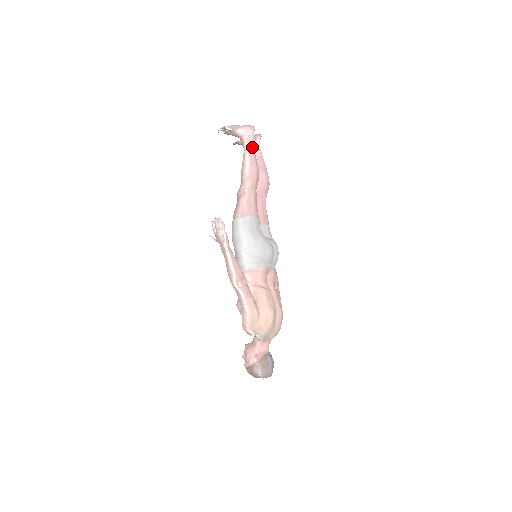
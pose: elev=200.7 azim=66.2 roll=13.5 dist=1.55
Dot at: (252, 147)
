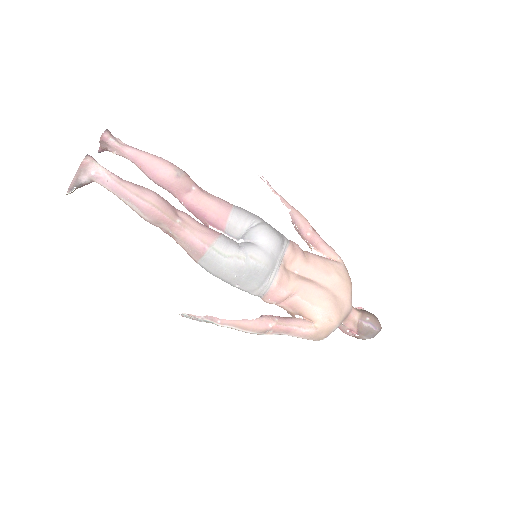
Dot at: (115, 184)
